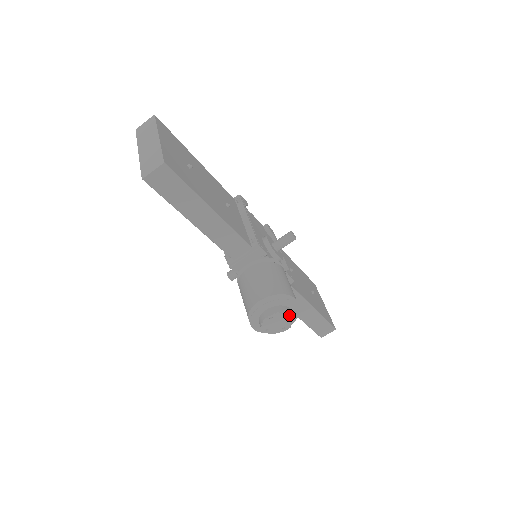
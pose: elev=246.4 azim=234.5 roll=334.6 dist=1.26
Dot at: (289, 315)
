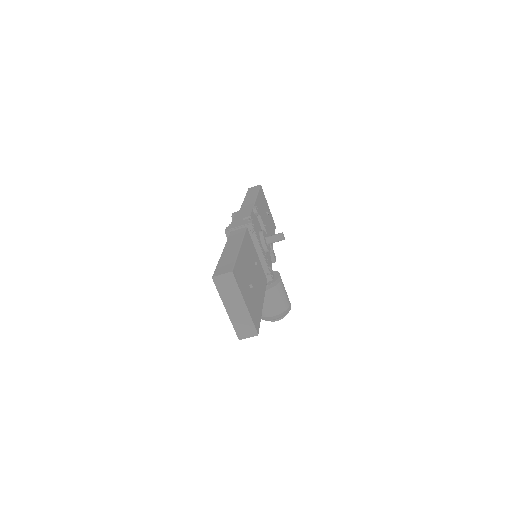
Dot at: (286, 314)
